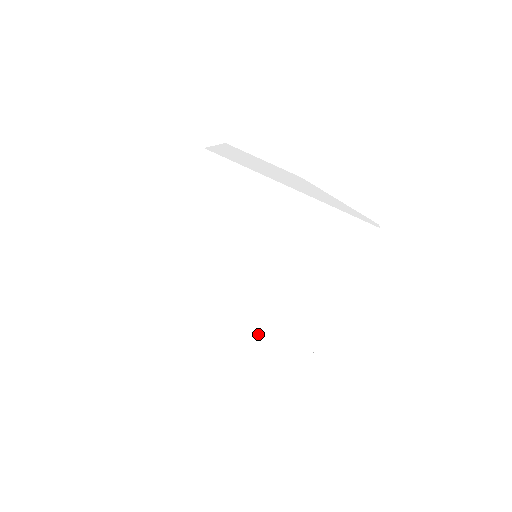
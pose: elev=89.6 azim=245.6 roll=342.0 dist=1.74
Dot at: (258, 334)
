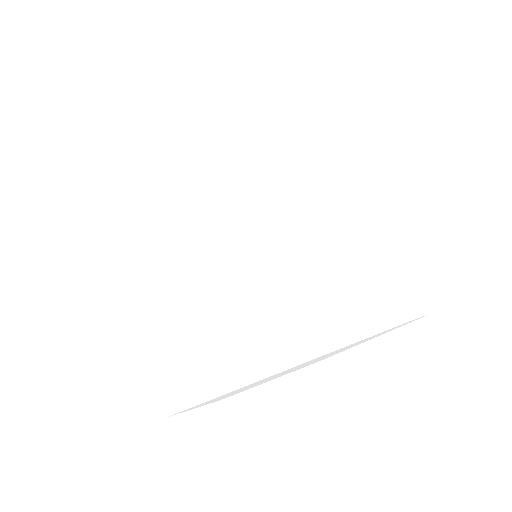
Dot at: (176, 318)
